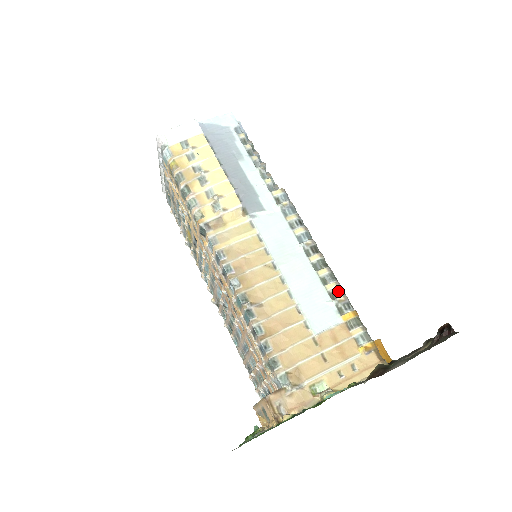
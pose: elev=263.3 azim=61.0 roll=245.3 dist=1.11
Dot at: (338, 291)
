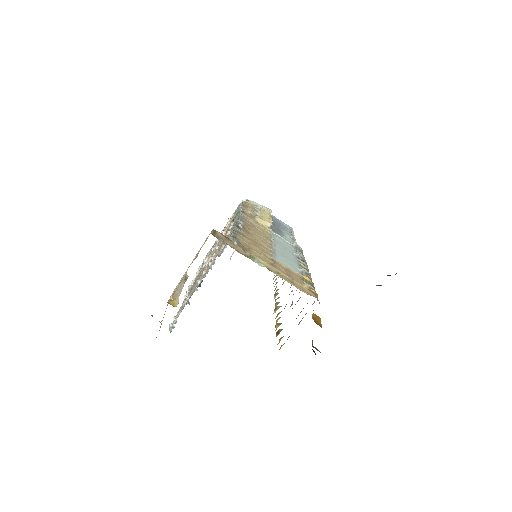
Dot at: (308, 274)
